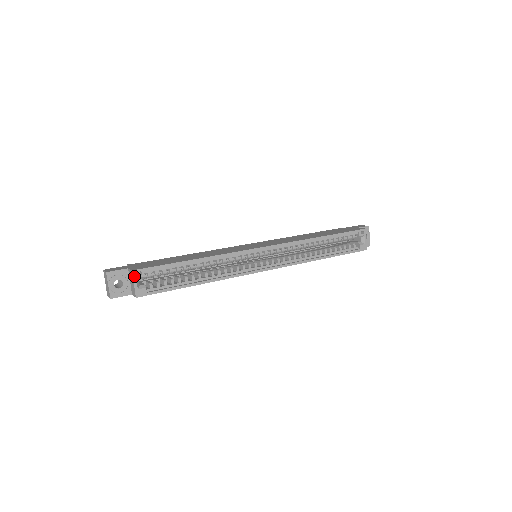
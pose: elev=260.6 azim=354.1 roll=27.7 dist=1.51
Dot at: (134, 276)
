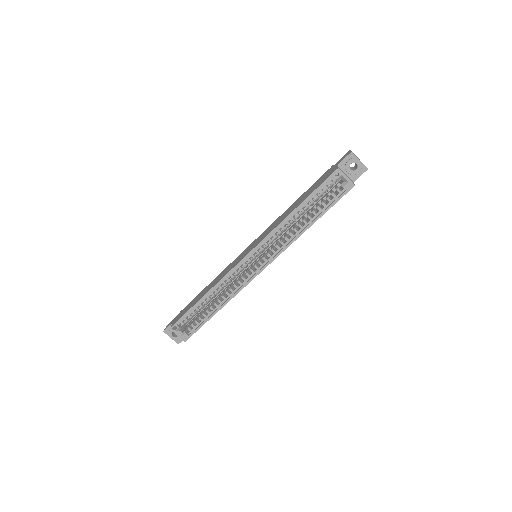
Dot at: (173, 331)
